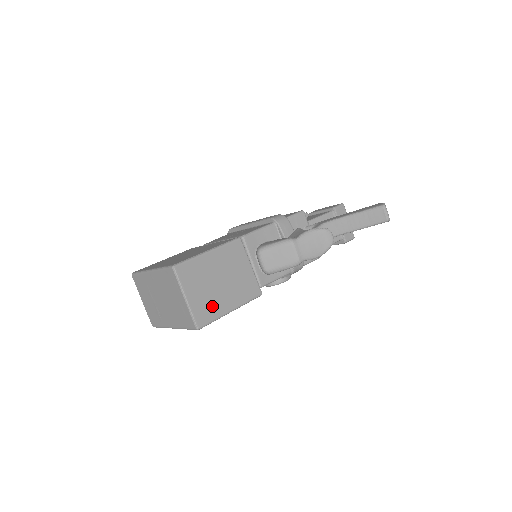
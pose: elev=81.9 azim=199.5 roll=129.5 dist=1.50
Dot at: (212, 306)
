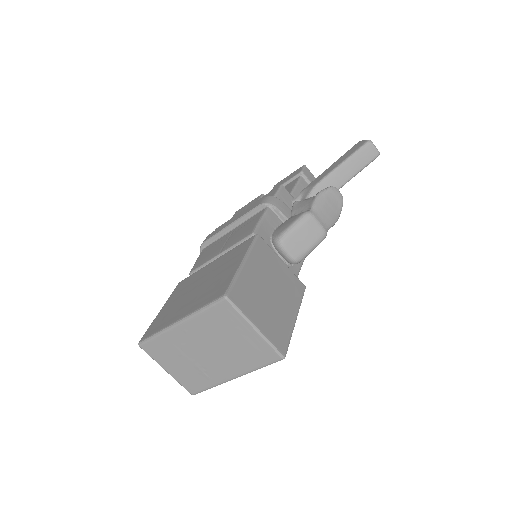
Dot at: (280, 323)
